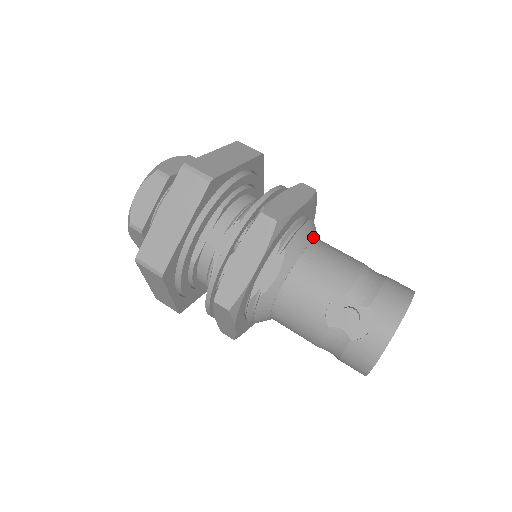
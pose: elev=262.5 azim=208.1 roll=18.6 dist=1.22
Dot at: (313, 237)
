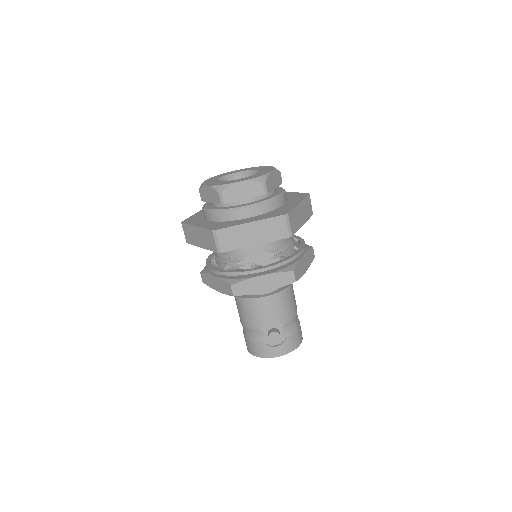
Dot at: occluded
